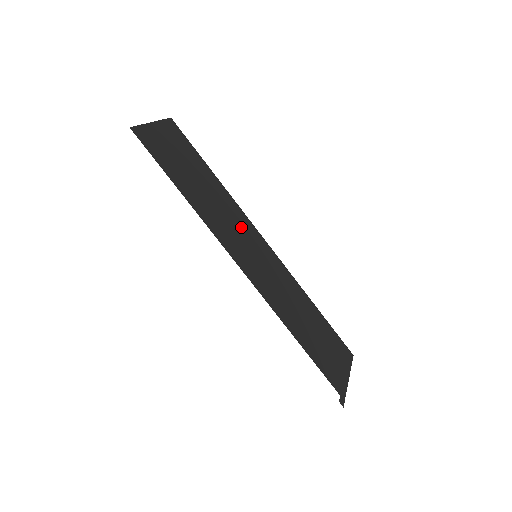
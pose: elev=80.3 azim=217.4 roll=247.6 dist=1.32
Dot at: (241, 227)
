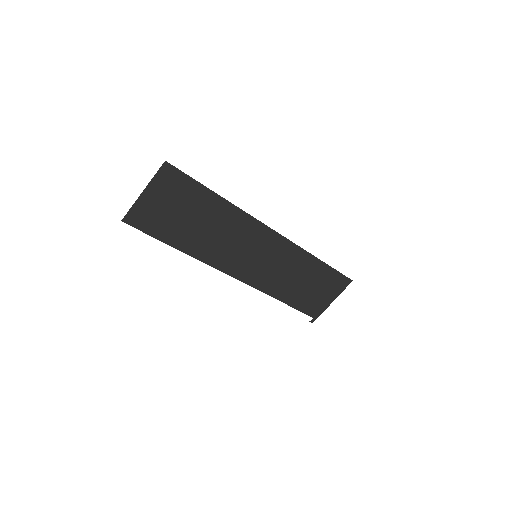
Dot at: (244, 237)
